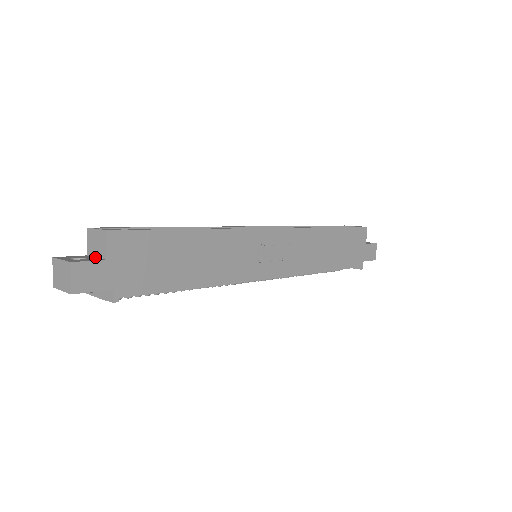
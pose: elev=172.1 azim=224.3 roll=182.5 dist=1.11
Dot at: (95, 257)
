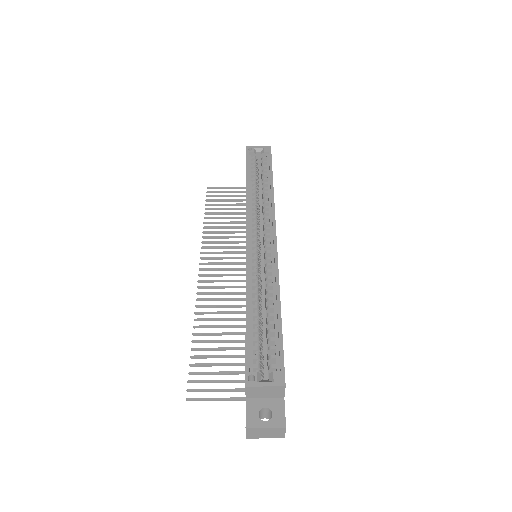
Dot at: (264, 399)
